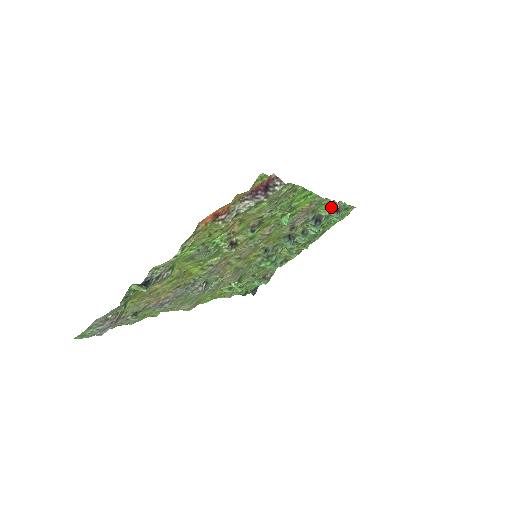
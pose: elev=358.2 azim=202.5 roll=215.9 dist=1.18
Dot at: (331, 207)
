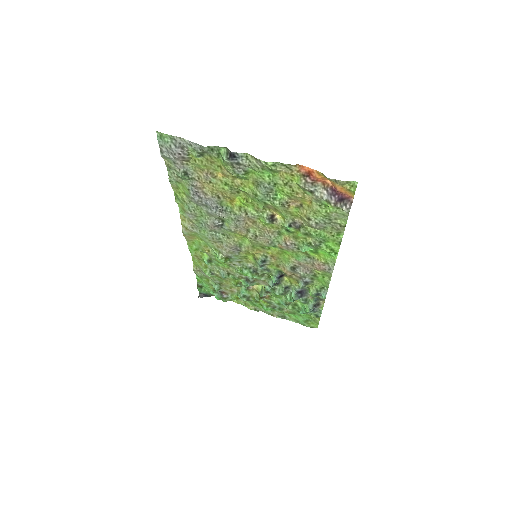
Dot at: (320, 292)
